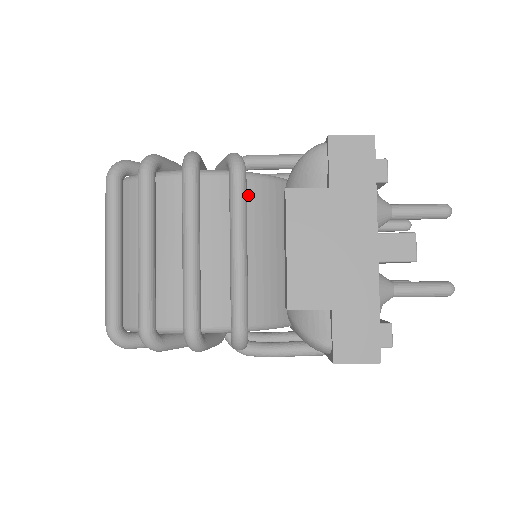
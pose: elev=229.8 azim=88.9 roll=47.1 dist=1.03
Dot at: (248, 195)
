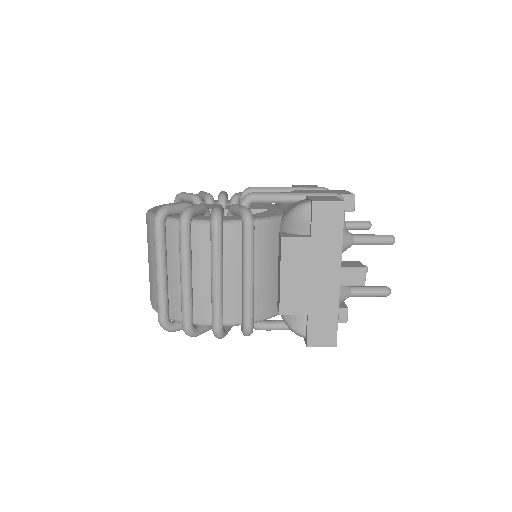
Dot at: (255, 237)
